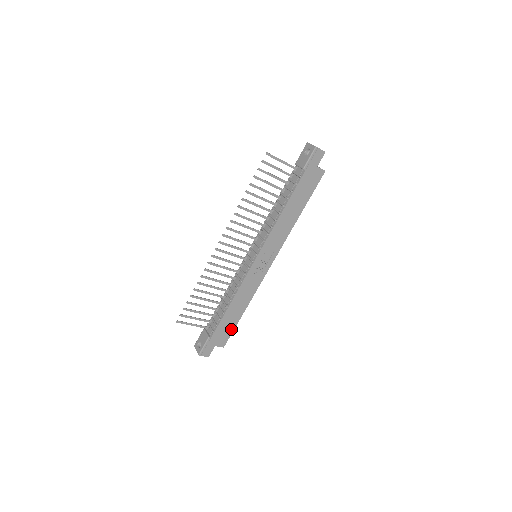
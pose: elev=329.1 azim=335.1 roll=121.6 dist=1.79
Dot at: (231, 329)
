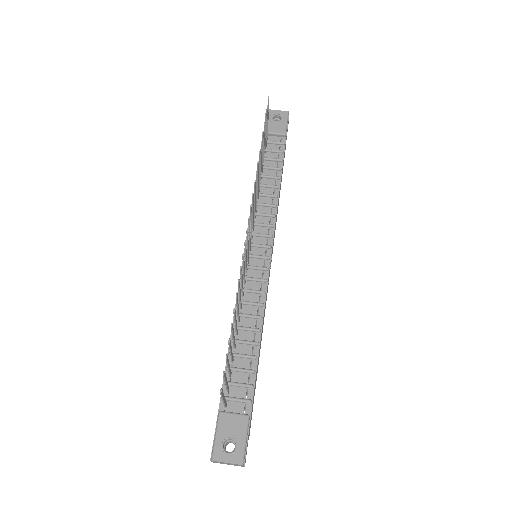
Dot at: (254, 393)
